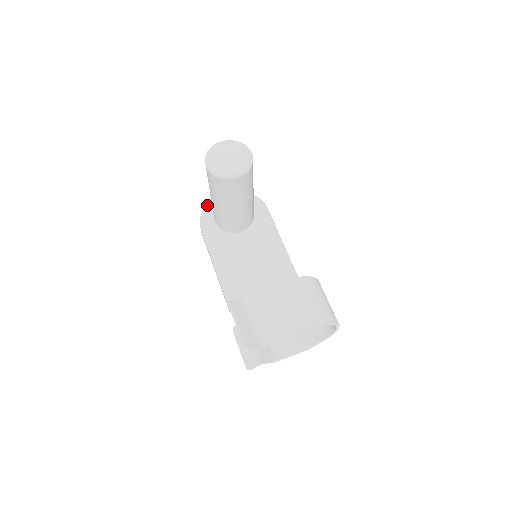
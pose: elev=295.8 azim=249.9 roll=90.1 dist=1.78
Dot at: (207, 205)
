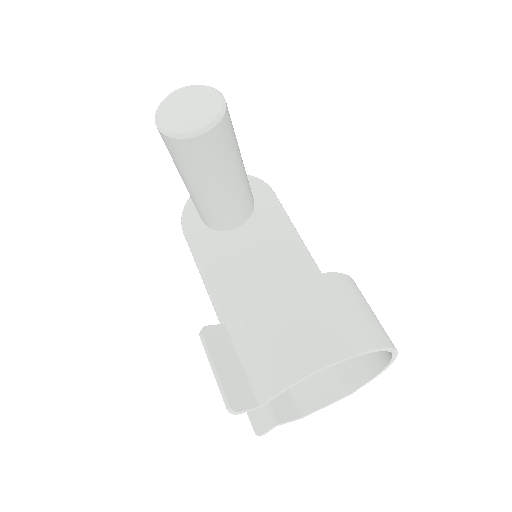
Dot at: (190, 198)
